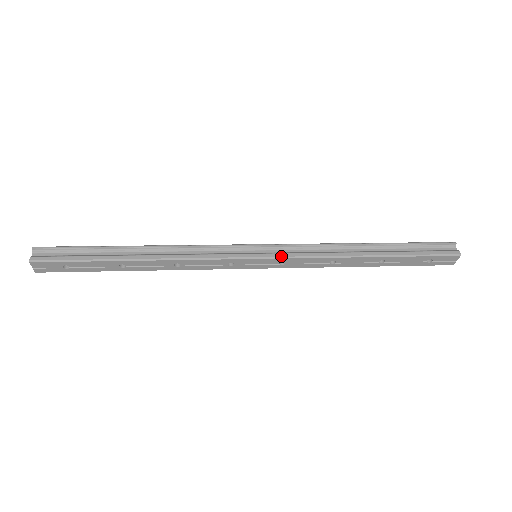
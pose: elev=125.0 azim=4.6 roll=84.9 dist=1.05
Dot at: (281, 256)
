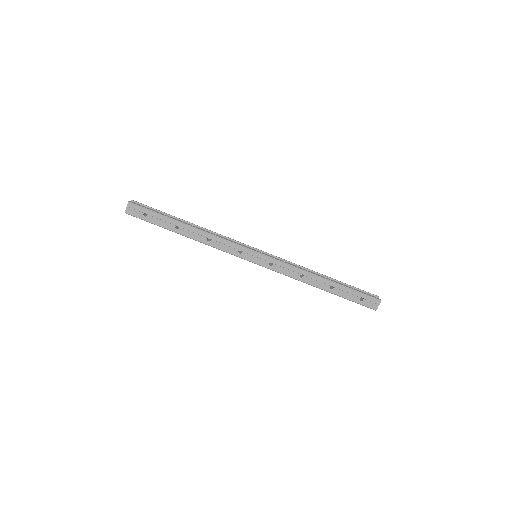
Dot at: (272, 257)
